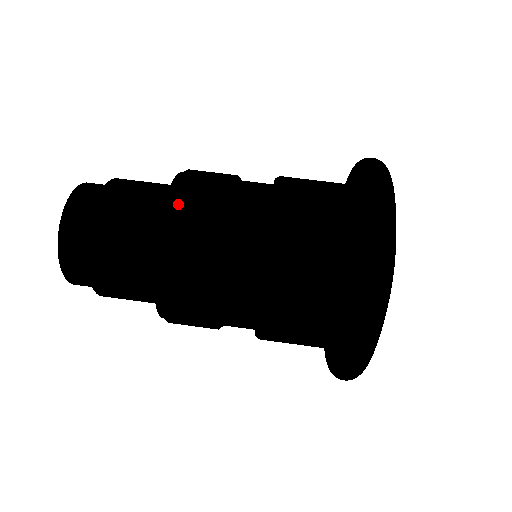
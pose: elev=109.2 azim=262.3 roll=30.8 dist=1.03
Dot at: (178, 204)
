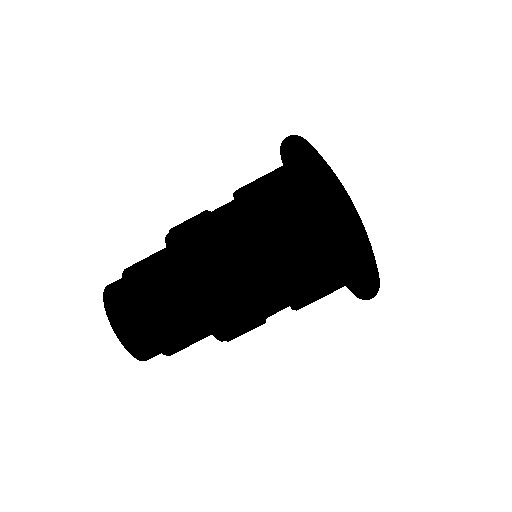
Dot at: (226, 335)
